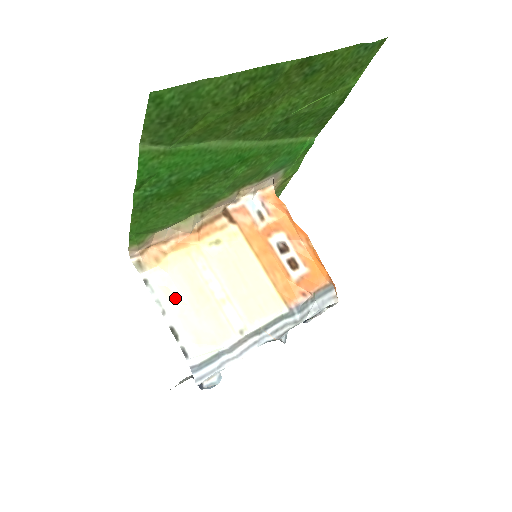
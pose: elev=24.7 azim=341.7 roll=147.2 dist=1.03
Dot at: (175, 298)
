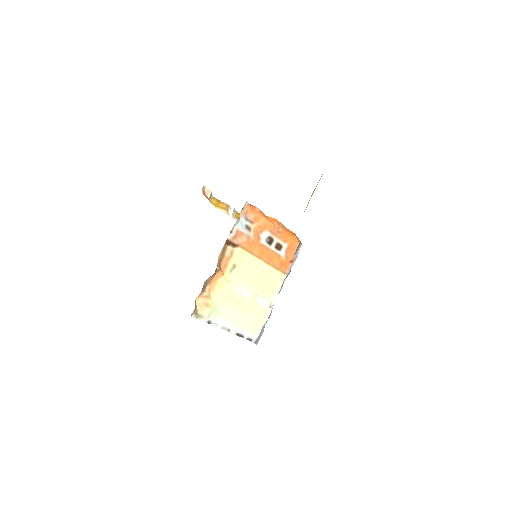
Dot at: (229, 318)
